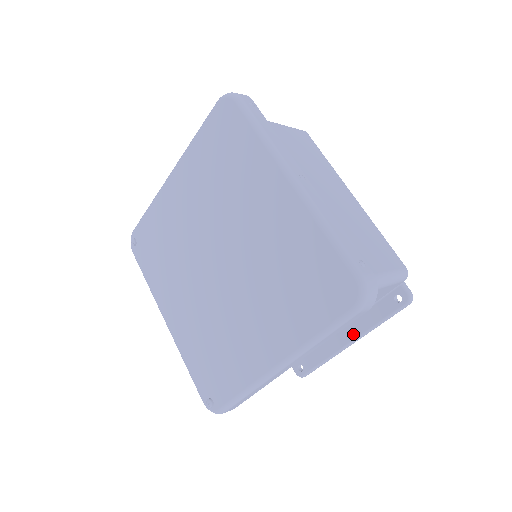
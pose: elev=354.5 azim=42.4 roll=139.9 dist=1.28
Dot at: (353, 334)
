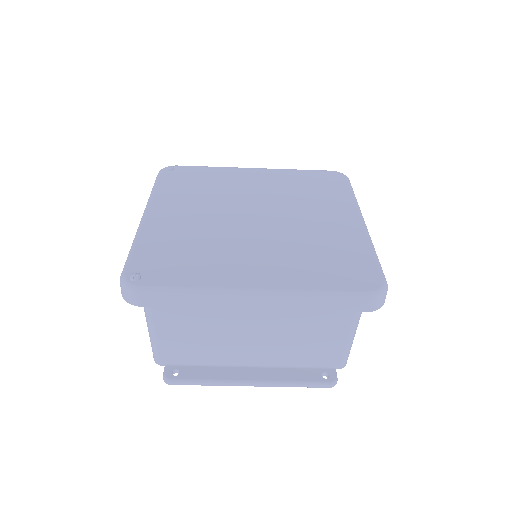
Dot at: (261, 376)
